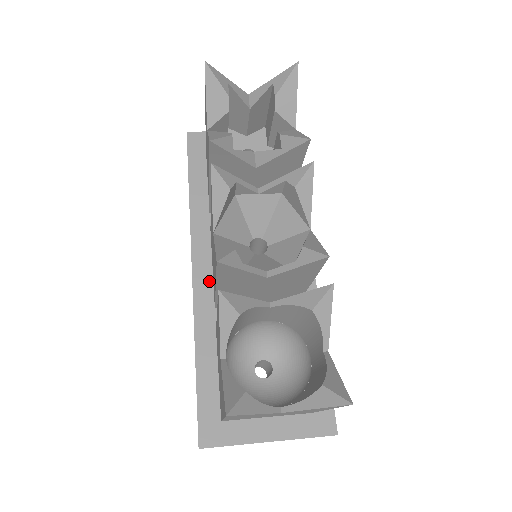
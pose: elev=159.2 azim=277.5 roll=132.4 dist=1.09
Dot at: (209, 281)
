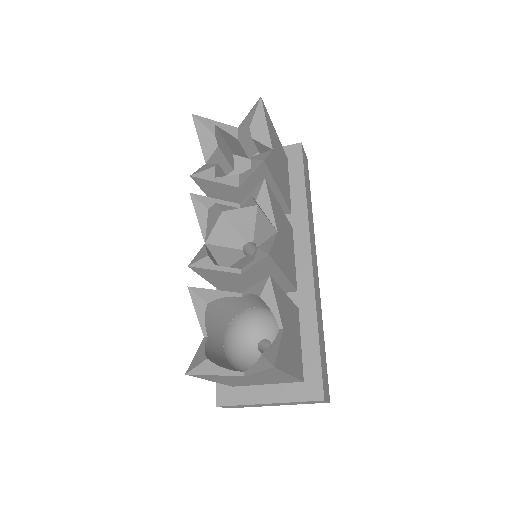
Dot at: occluded
